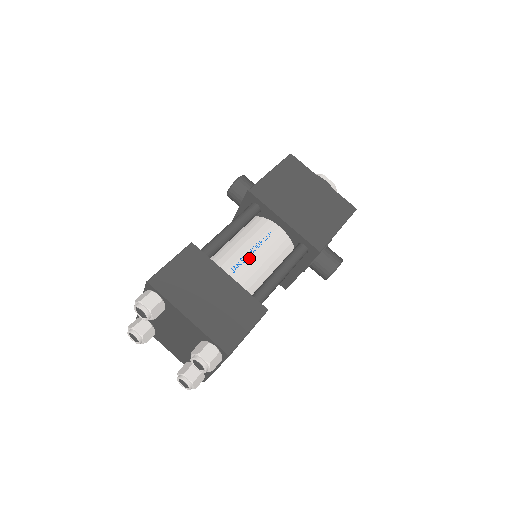
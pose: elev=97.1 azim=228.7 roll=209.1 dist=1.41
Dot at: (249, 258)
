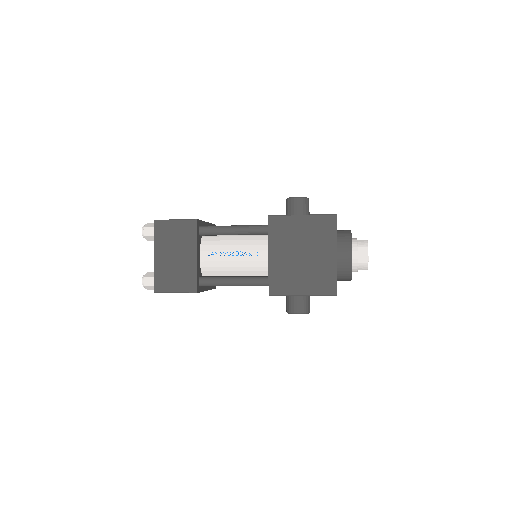
Dot at: (227, 256)
